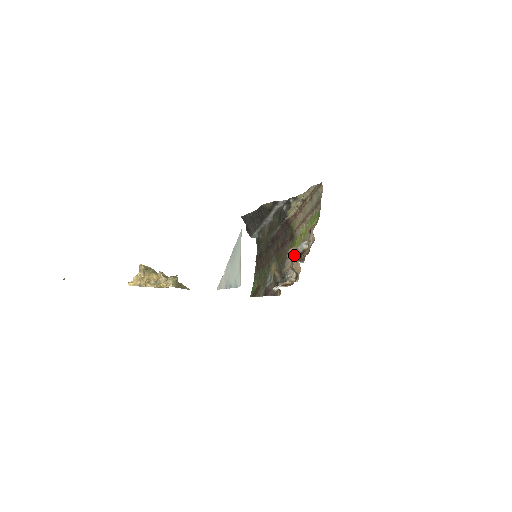
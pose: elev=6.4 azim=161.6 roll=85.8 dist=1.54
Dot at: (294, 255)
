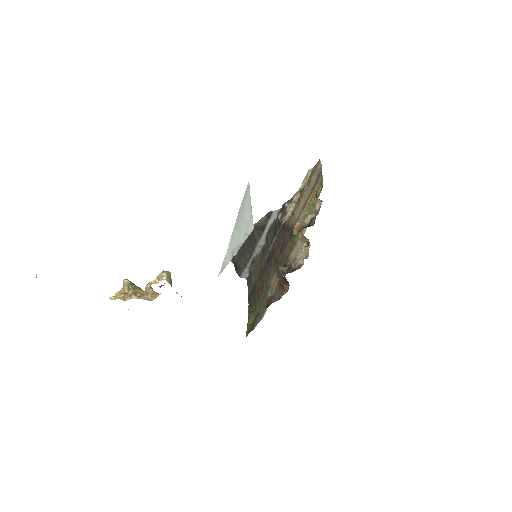
Dot at: (301, 228)
